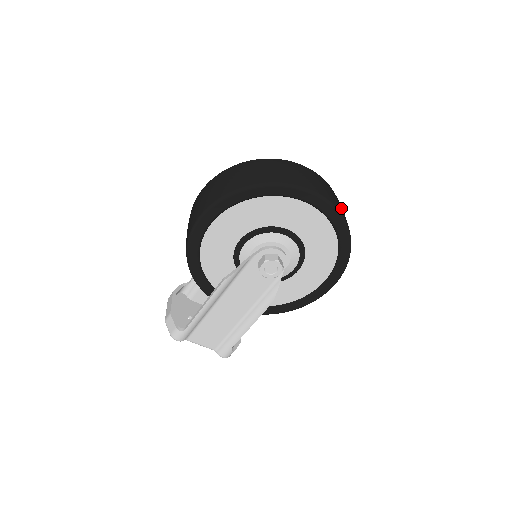
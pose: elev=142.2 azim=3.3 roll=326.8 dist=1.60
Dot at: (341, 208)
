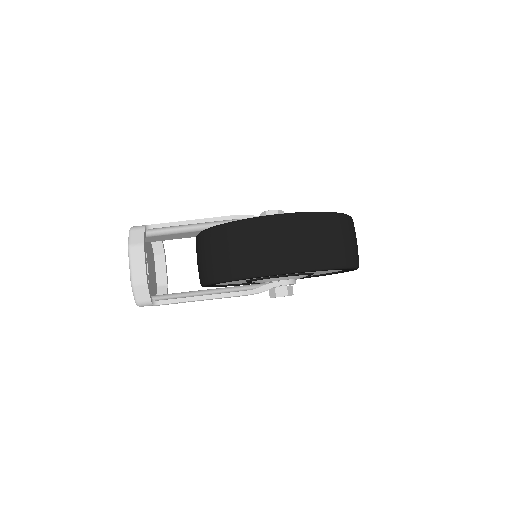
Dot at: occluded
